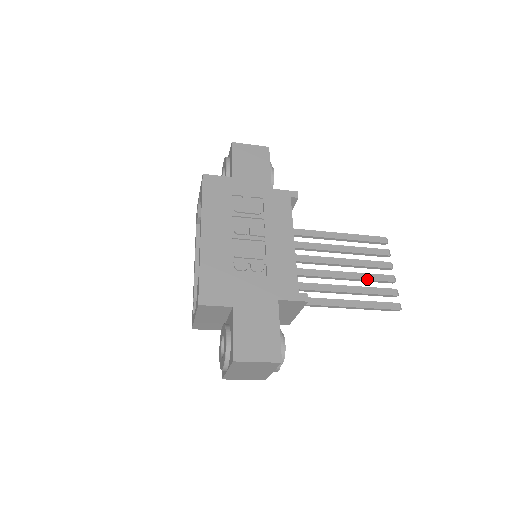
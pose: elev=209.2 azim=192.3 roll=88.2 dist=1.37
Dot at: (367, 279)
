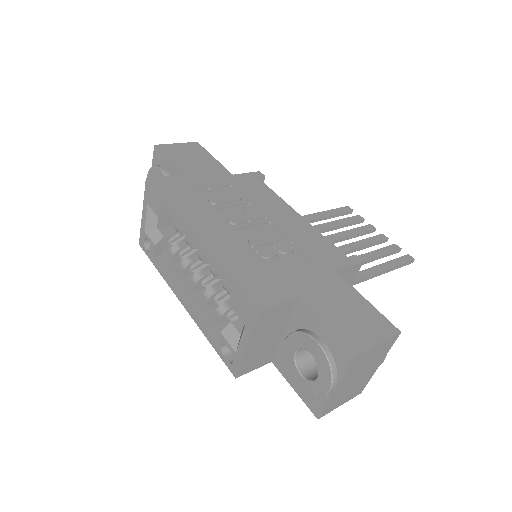
Dot at: (366, 244)
